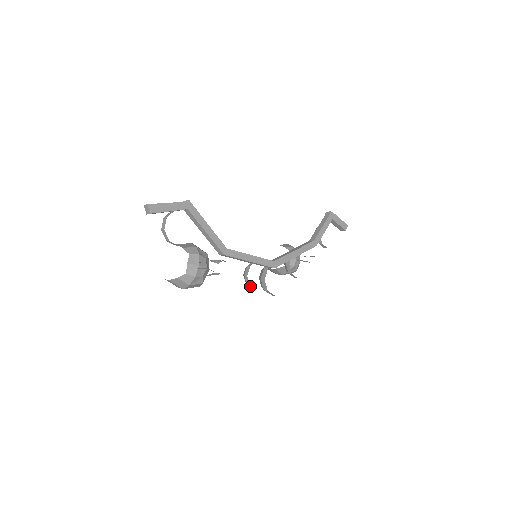
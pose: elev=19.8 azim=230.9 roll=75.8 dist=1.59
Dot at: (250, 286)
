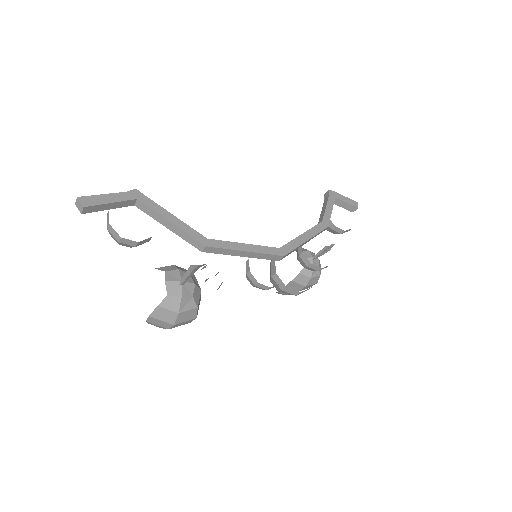
Dot at: (259, 285)
